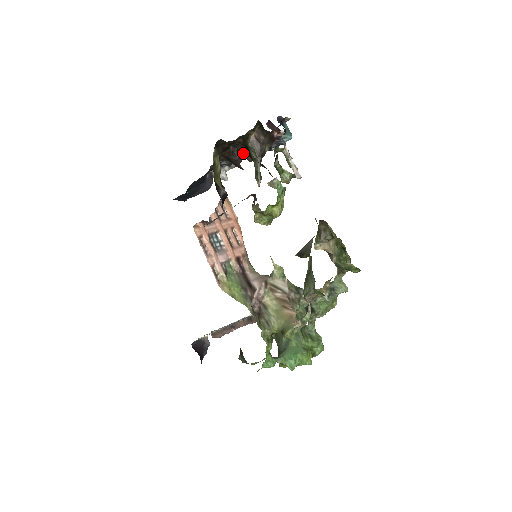
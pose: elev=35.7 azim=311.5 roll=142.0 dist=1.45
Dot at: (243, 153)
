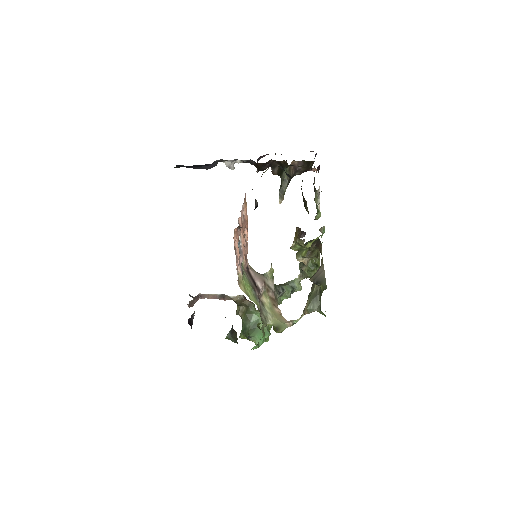
Dot at: (273, 167)
